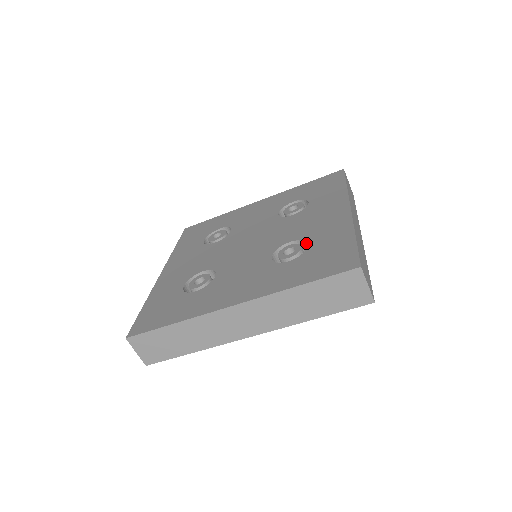
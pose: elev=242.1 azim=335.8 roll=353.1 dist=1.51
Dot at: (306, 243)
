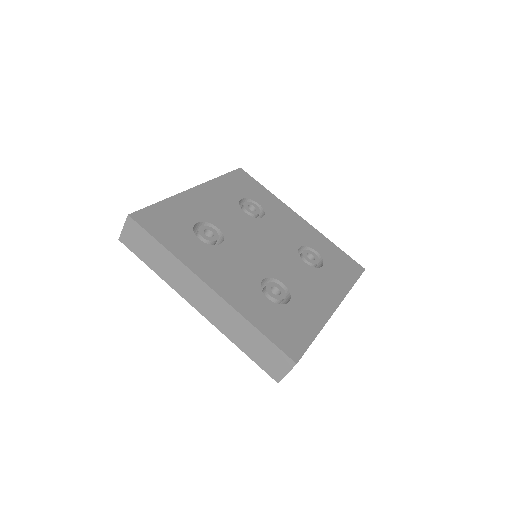
Dot at: (290, 298)
